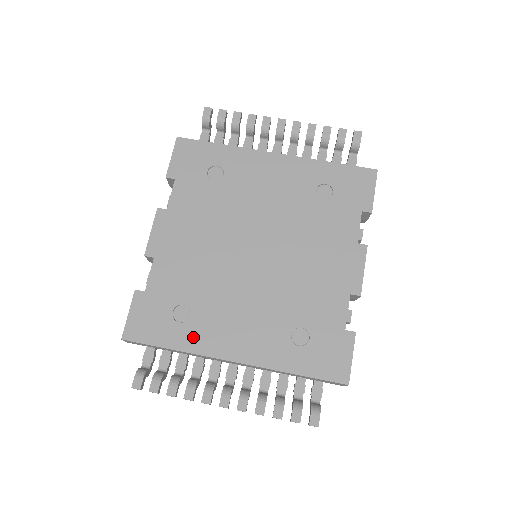
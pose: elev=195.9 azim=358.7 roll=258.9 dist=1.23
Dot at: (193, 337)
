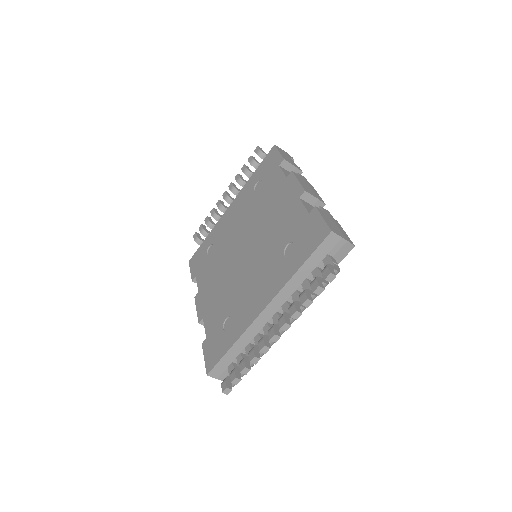
Dot at: (238, 326)
